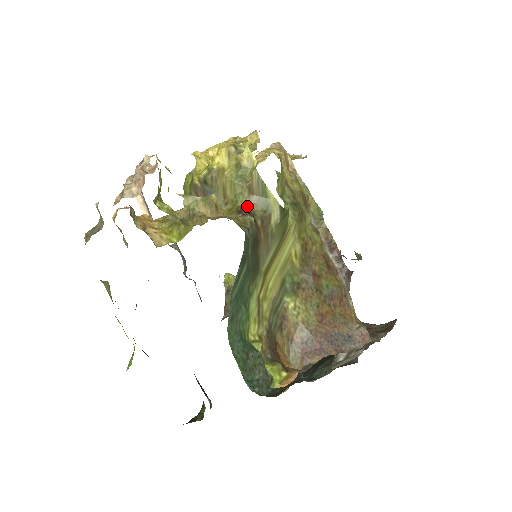
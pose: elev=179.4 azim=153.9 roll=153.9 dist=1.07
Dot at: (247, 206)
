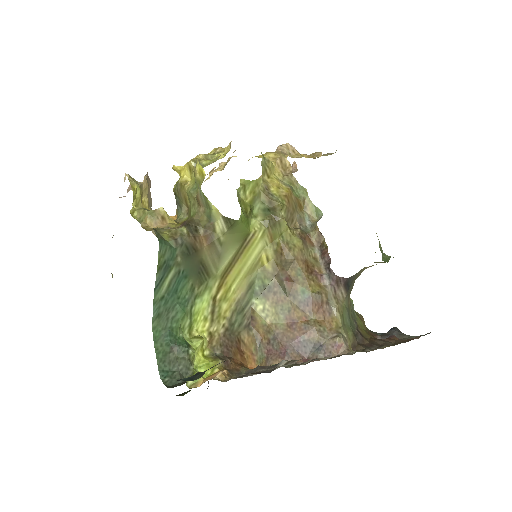
Dot at: (195, 216)
